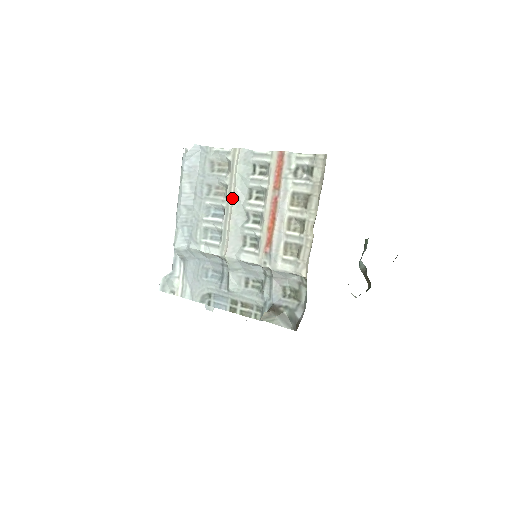
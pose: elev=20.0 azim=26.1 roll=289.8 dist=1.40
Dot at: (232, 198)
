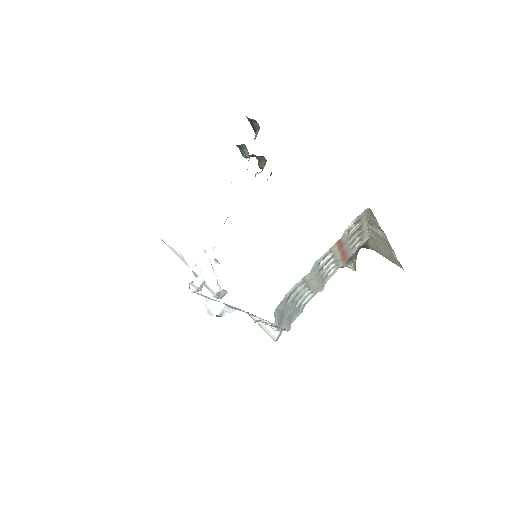
Dot at: (314, 283)
